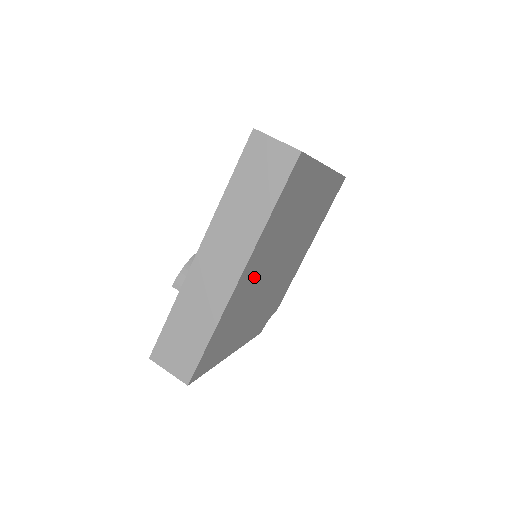
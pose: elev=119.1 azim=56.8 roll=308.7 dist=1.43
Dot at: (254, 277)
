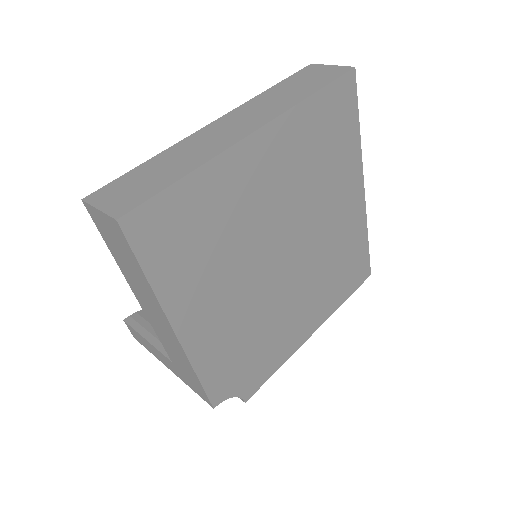
Dot at: (261, 187)
